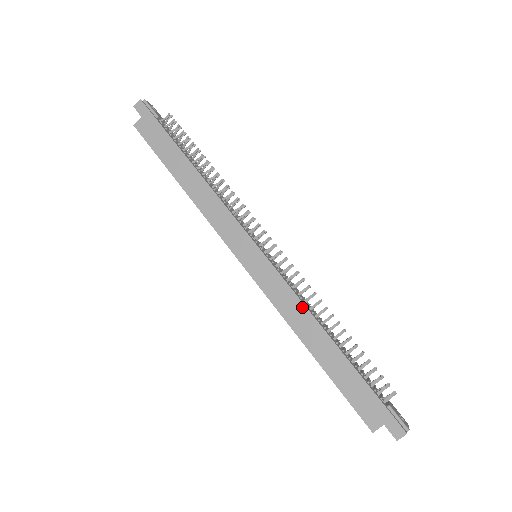
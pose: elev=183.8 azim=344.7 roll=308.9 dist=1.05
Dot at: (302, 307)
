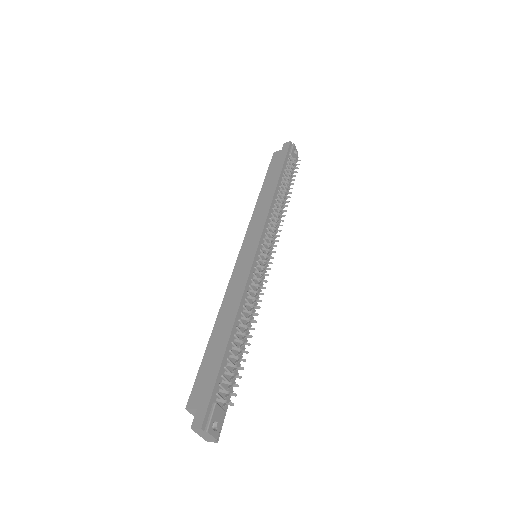
Dot at: (240, 295)
